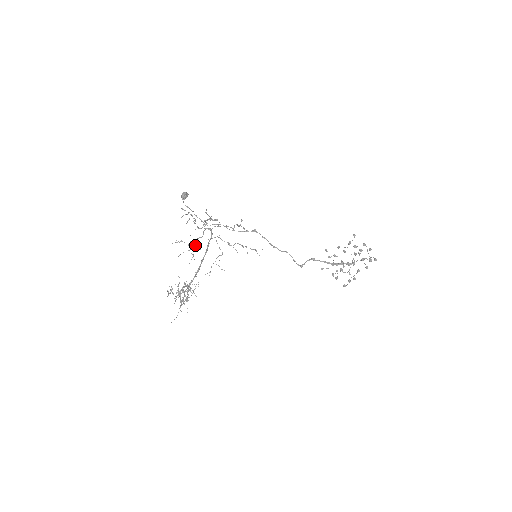
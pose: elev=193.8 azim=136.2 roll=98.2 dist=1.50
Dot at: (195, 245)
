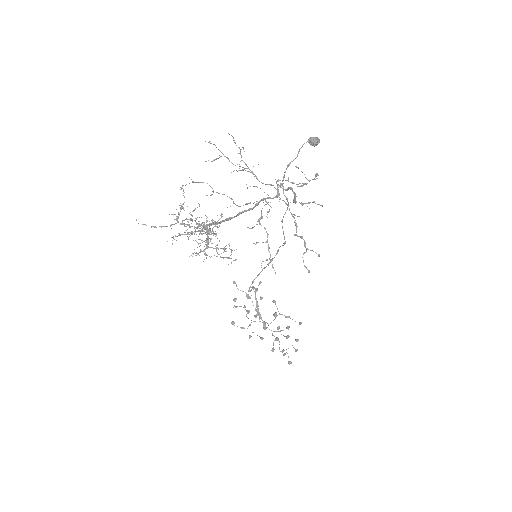
Dot at: occluded
